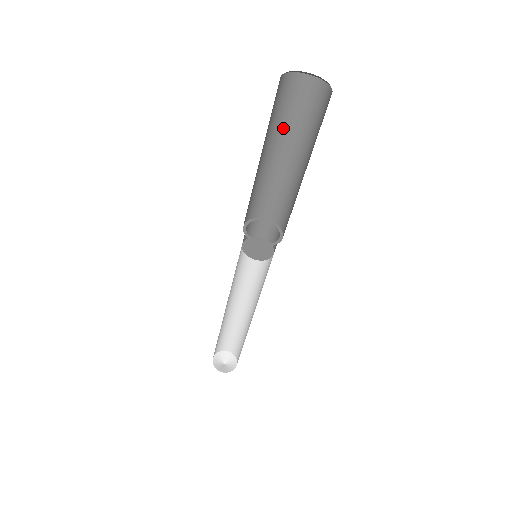
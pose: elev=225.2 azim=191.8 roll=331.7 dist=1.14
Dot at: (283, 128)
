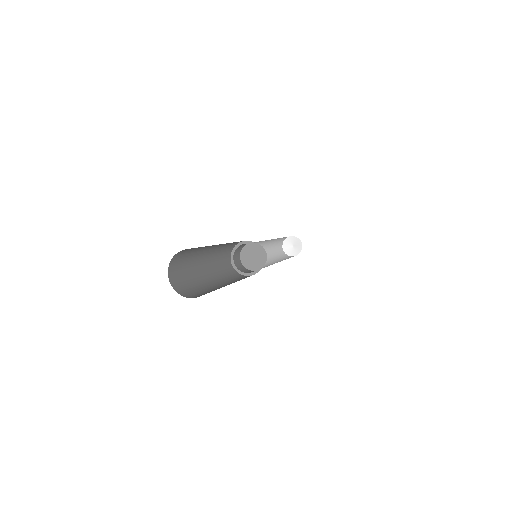
Dot at: occluded
